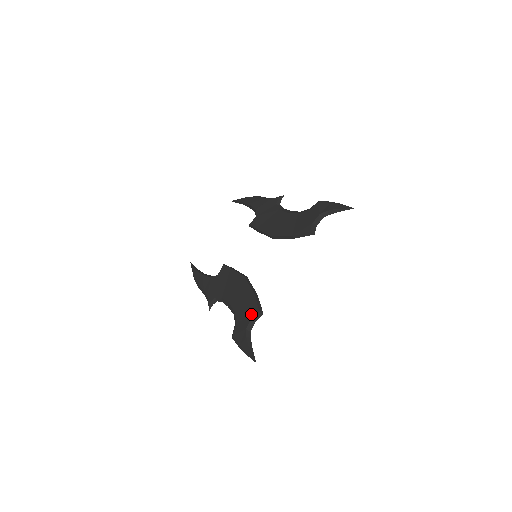
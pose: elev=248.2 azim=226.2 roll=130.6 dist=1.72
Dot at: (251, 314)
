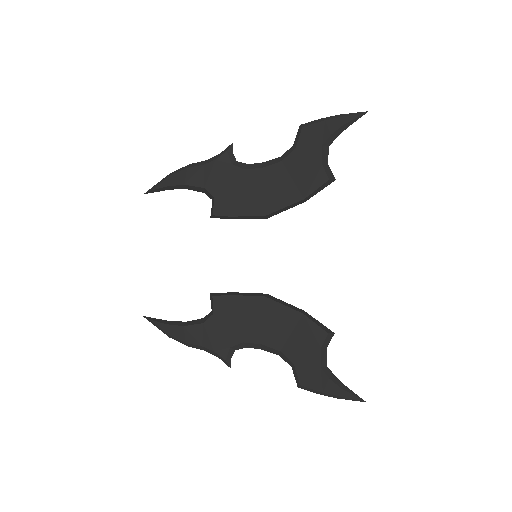
Dot at: (316, 344)
